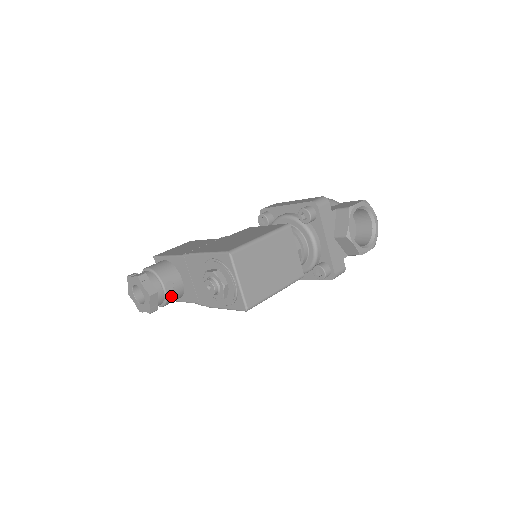
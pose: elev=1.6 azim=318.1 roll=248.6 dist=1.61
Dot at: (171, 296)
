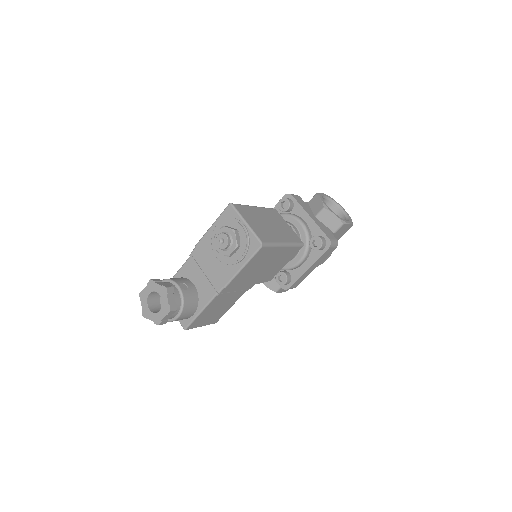
Dot at: (187, 297)
